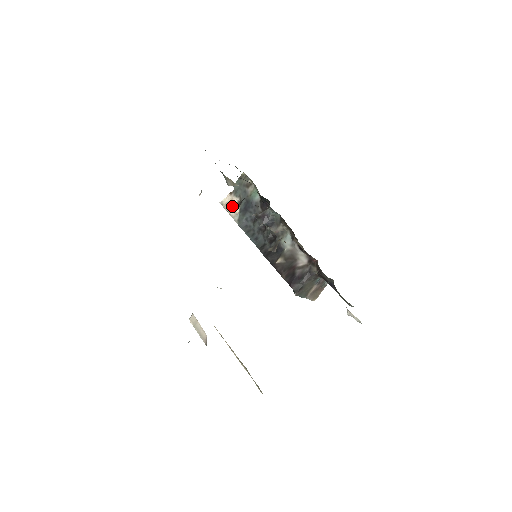
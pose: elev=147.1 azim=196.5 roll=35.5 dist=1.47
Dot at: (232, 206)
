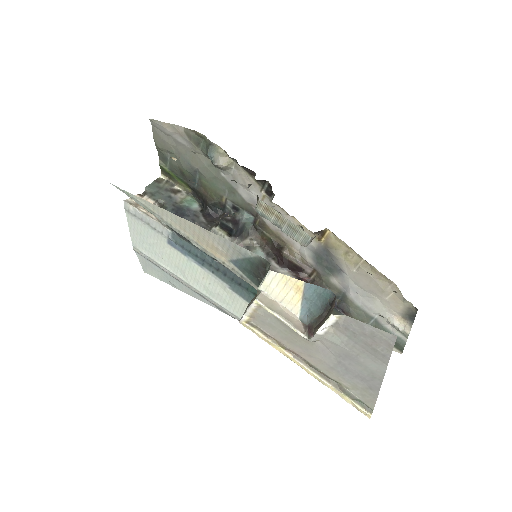
Dot at: occluded
